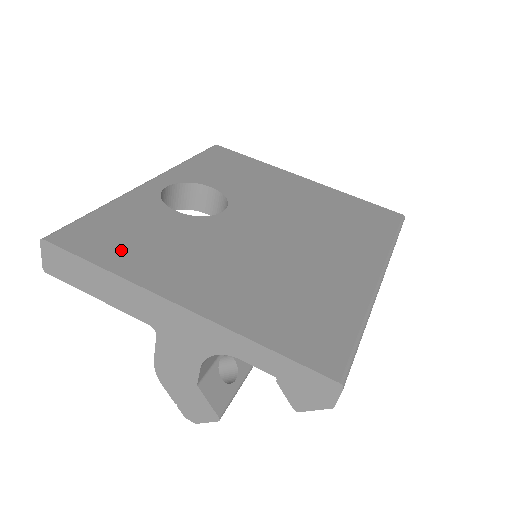
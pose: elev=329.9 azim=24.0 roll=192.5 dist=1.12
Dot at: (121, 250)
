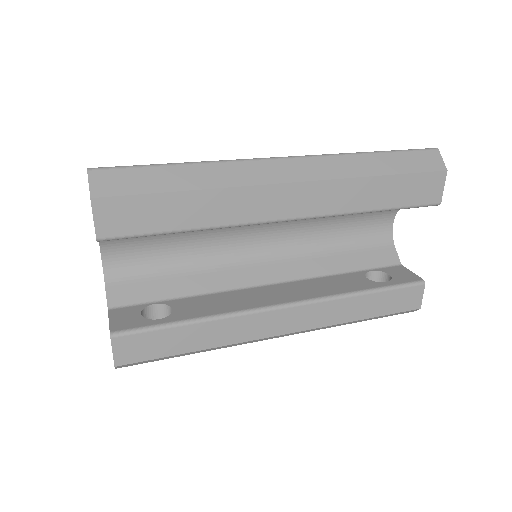
Dot at: occluded
